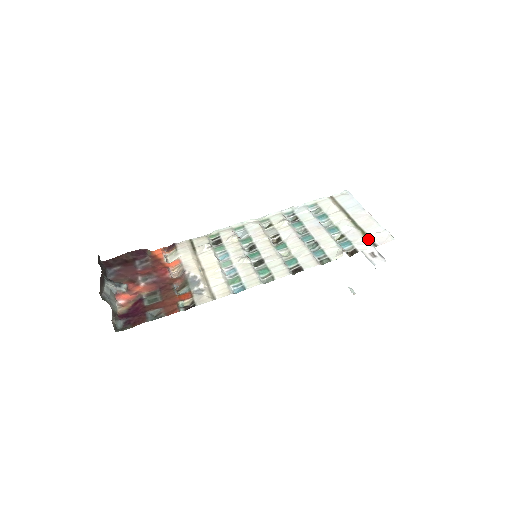
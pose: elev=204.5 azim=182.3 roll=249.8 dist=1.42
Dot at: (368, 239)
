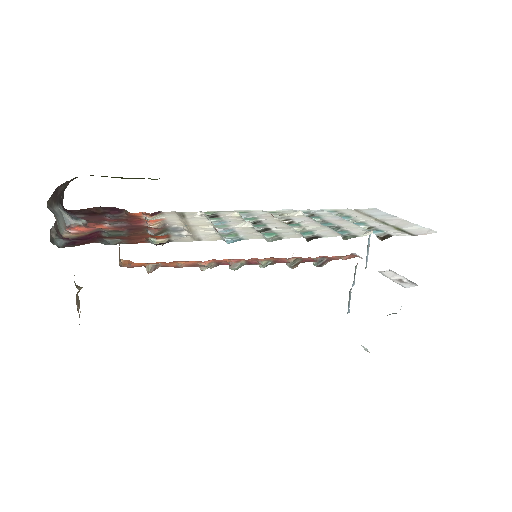
Dot at: (403, 231)
